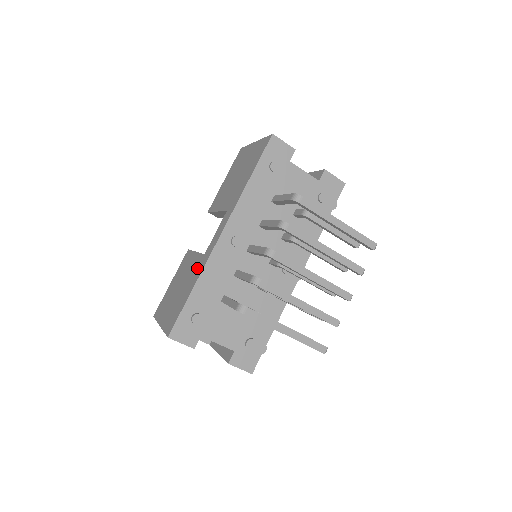
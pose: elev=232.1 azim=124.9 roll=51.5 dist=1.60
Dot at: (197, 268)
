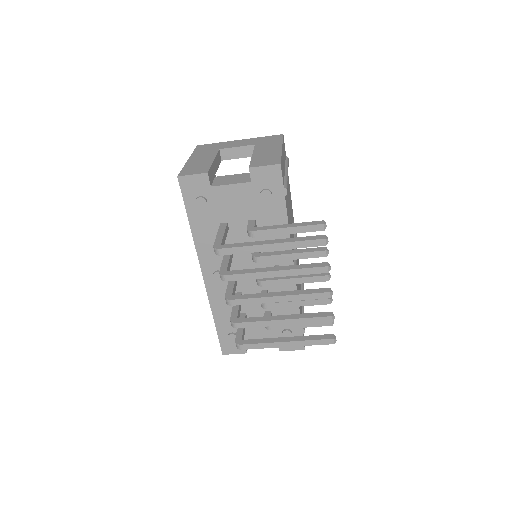
Dot at: occluded
